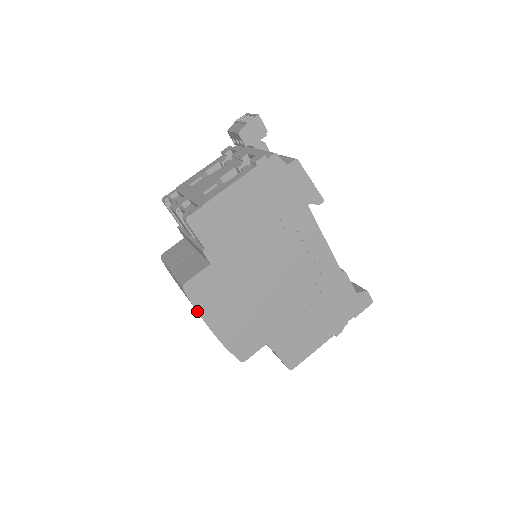
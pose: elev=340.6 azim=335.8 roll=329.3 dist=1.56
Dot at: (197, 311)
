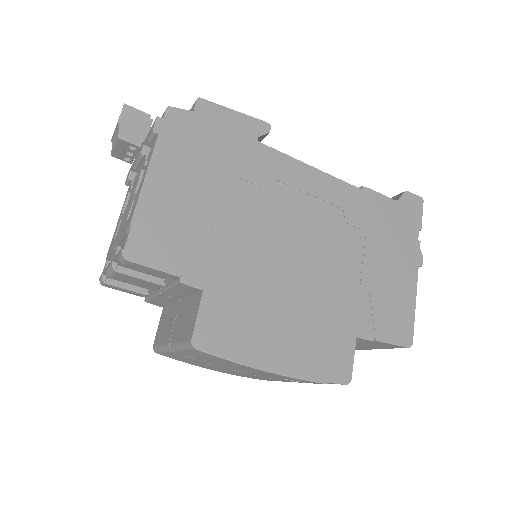
Dot at: (238, 363)
